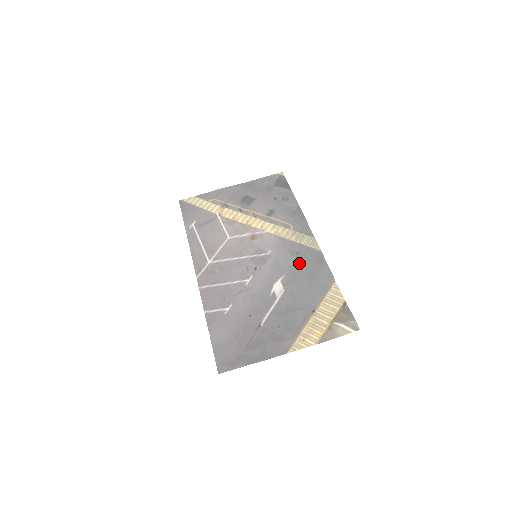
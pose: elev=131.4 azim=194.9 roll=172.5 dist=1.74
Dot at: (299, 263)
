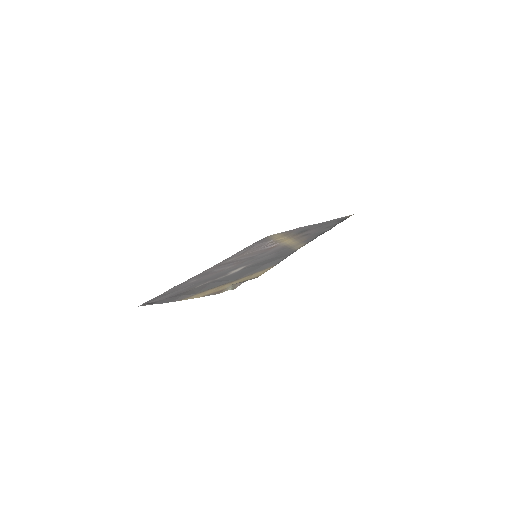
Dot at: (272, 257)
